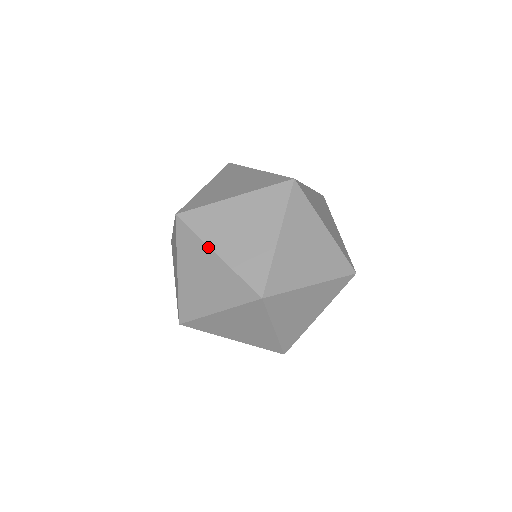
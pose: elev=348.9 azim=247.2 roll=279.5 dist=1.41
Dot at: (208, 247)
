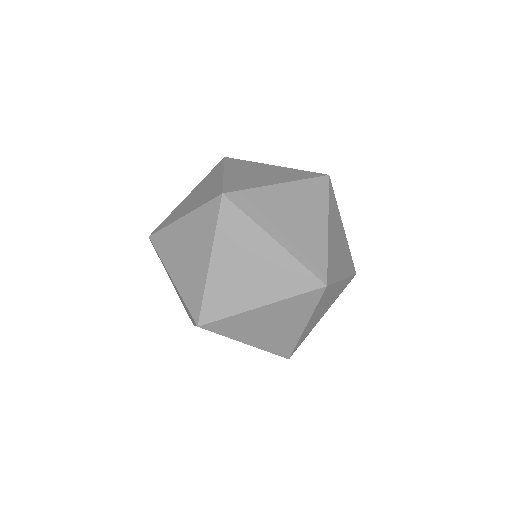
Dot at: occluded
